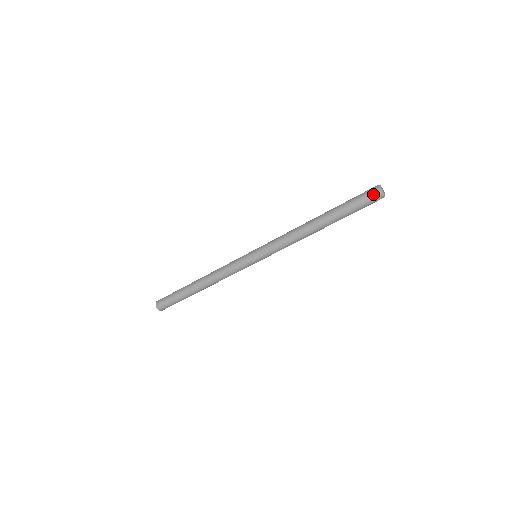
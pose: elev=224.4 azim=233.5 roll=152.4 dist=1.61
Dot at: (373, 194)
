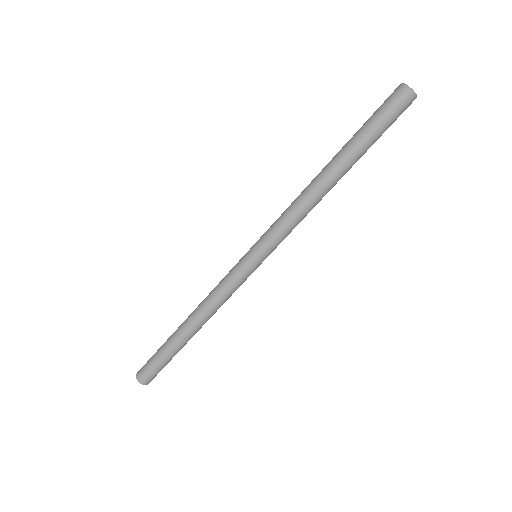
Dot at: (397, 96)
